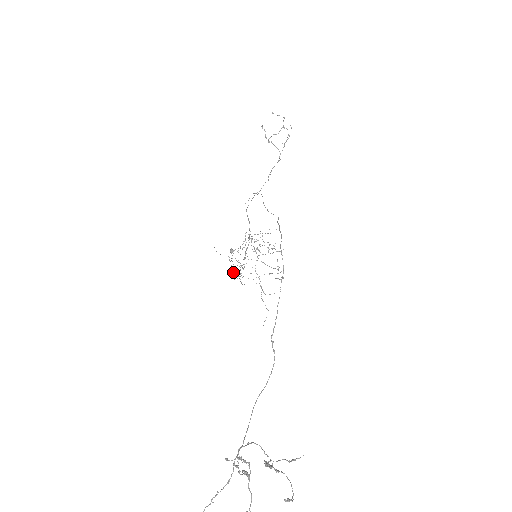
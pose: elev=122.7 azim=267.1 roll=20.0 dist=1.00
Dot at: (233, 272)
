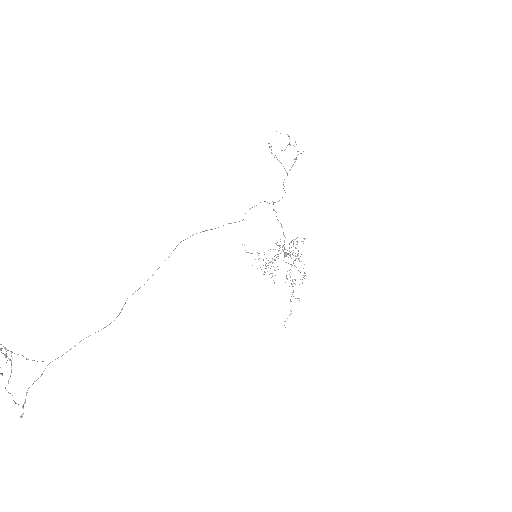
Dot at: occluded
